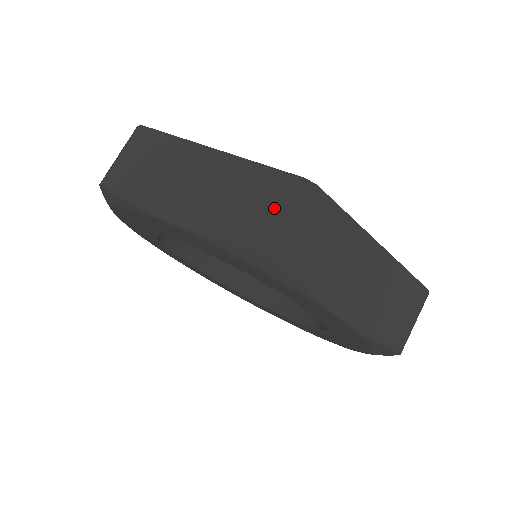
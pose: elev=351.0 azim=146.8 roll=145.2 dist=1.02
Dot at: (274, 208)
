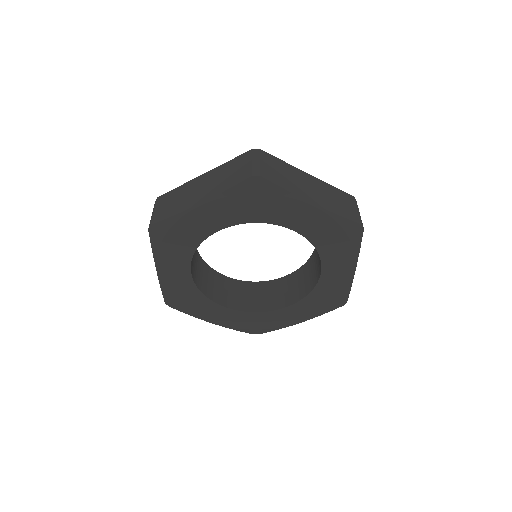
Dot at: (352, 206)
